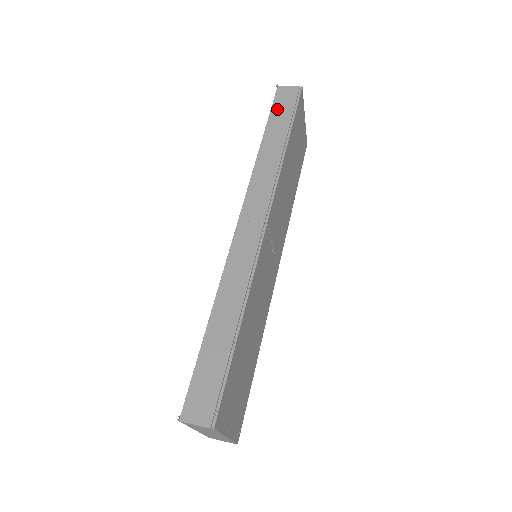
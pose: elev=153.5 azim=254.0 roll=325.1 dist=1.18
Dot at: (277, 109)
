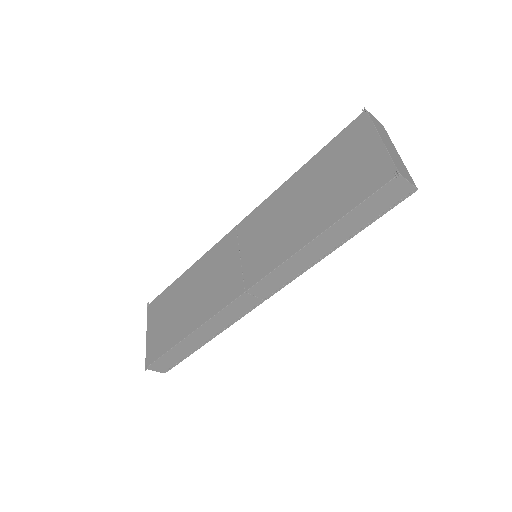
Dot at: occluded
